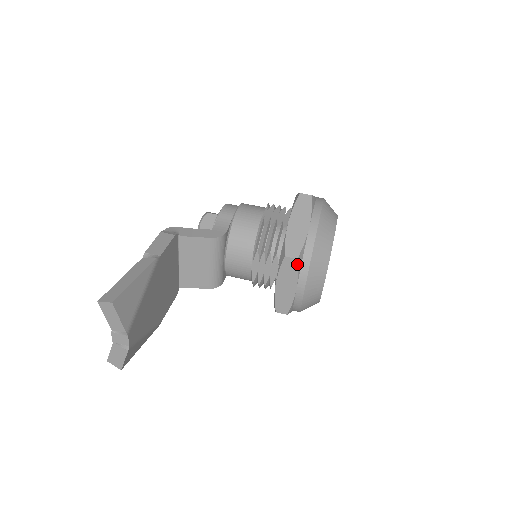
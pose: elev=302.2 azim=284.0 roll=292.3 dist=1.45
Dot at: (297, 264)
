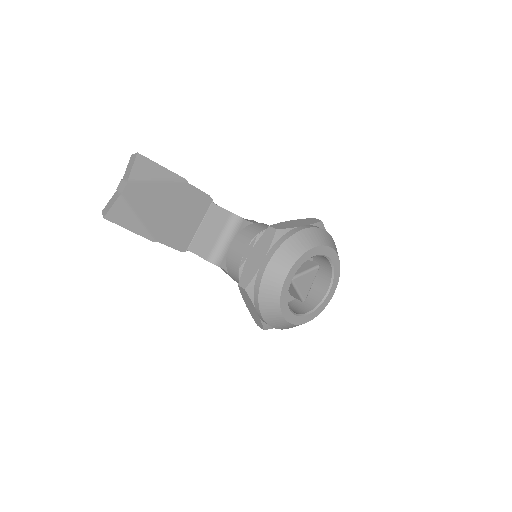
Dot at: (274, 234)
